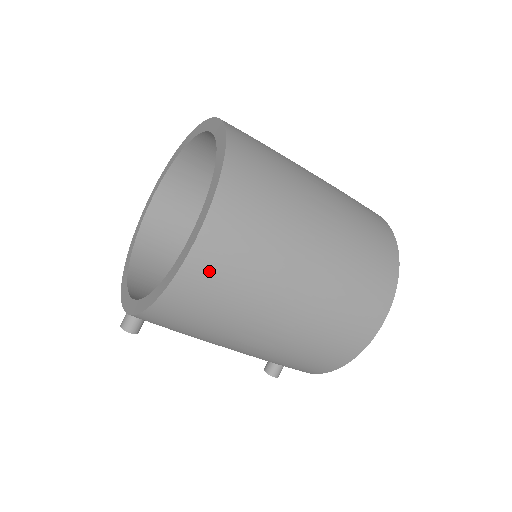
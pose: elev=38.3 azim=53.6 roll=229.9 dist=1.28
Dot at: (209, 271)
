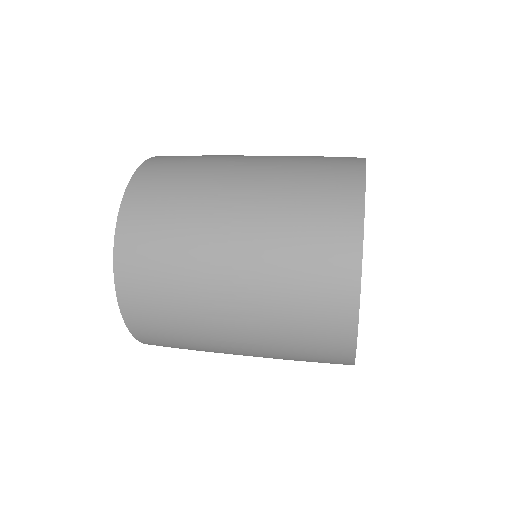
Dot at: occluded
